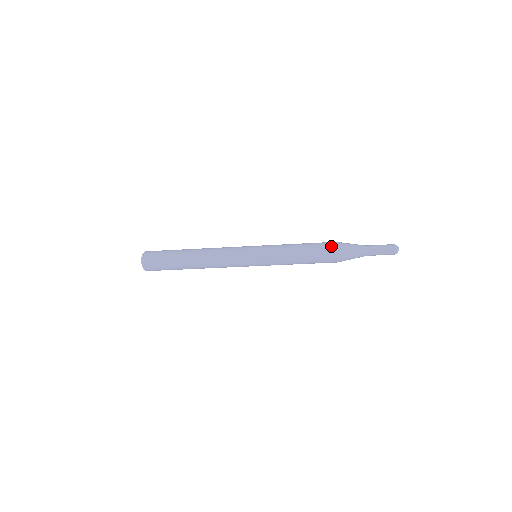
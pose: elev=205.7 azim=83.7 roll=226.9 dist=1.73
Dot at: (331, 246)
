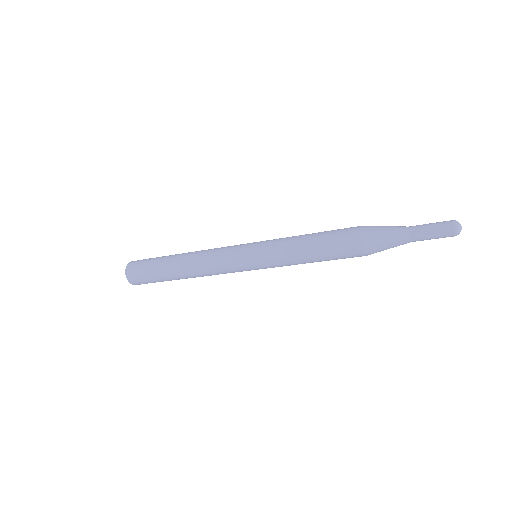
Dot at: (354, 248)
